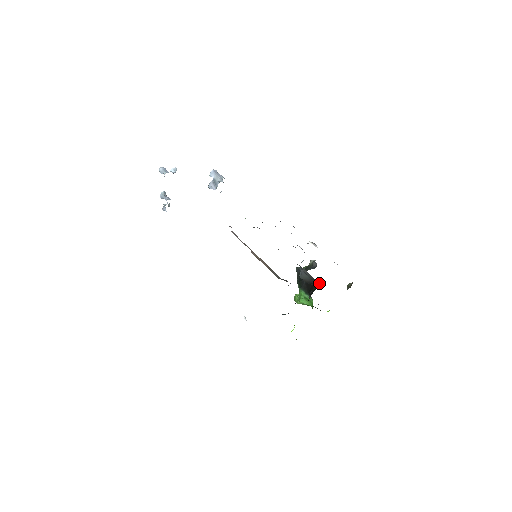
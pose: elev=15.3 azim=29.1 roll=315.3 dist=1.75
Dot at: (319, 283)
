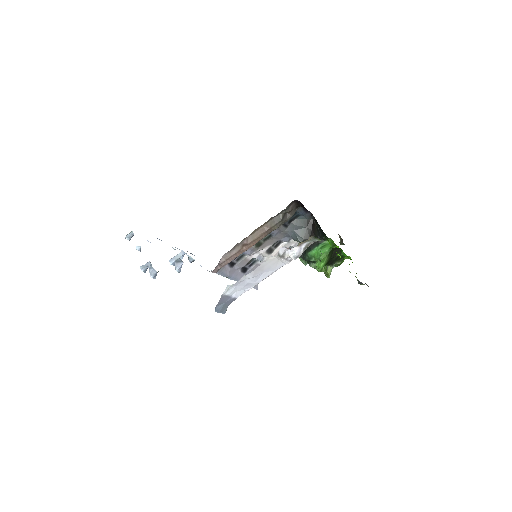
Dot at: (313, 219)
